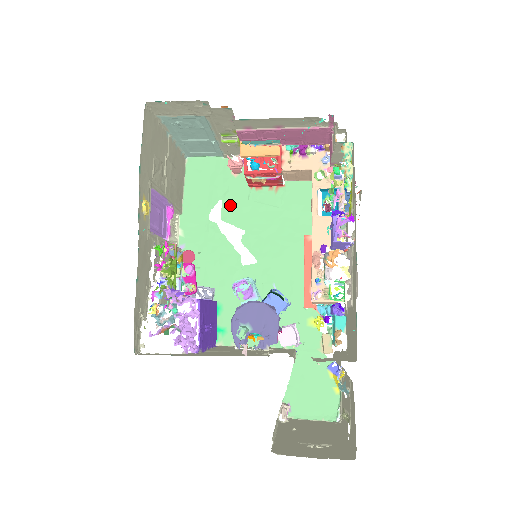
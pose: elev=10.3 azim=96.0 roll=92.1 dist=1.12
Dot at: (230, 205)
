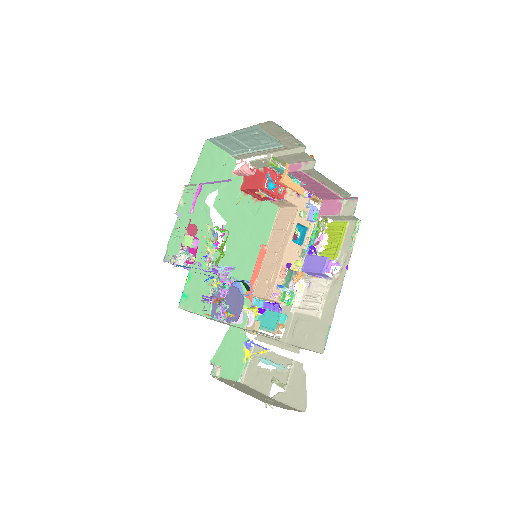
Dot at: (223, 197)
